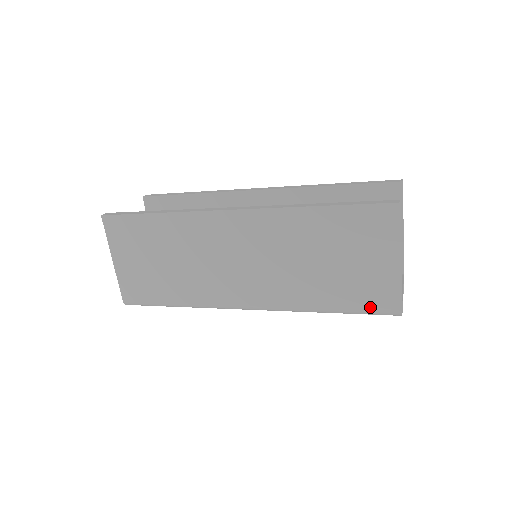
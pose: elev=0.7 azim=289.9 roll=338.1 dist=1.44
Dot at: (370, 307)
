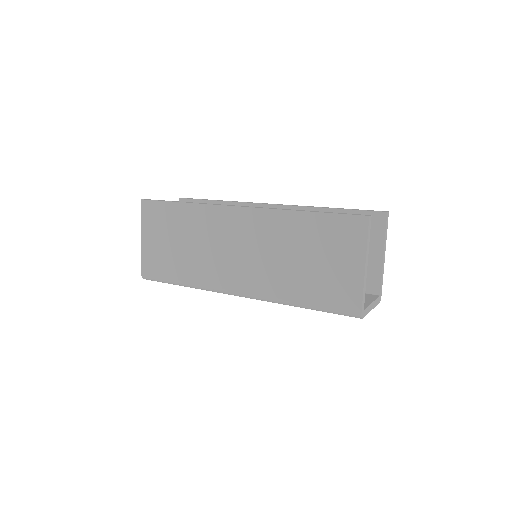
Dot at: (336, 306)
